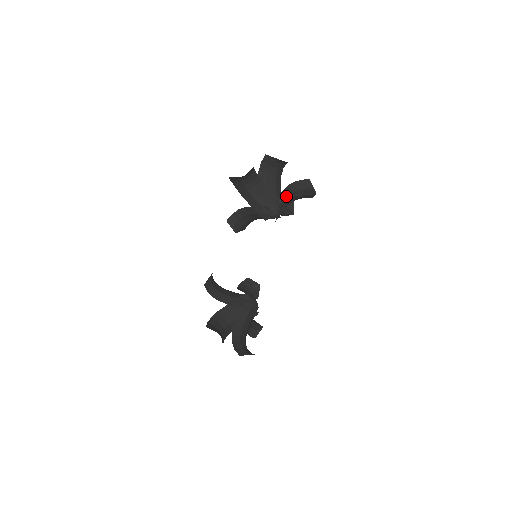
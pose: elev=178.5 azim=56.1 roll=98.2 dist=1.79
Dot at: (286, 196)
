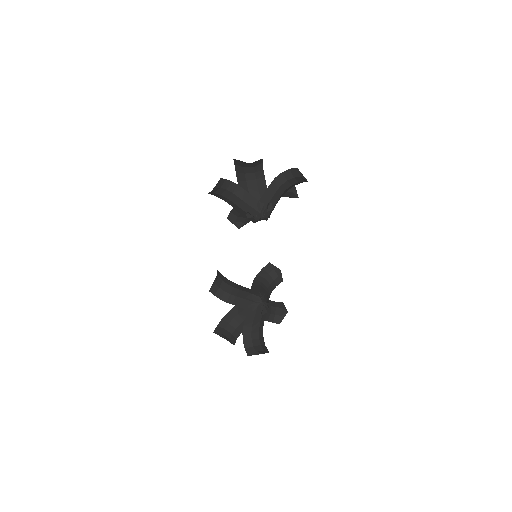
Dot at: (273, 192)
